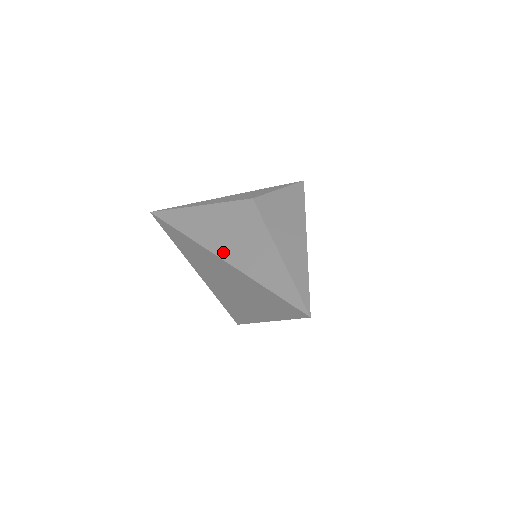
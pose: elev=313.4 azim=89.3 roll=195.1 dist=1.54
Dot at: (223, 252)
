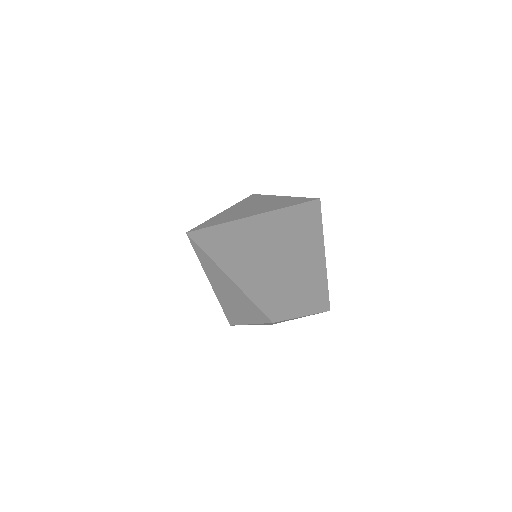
Dot at: occluded
